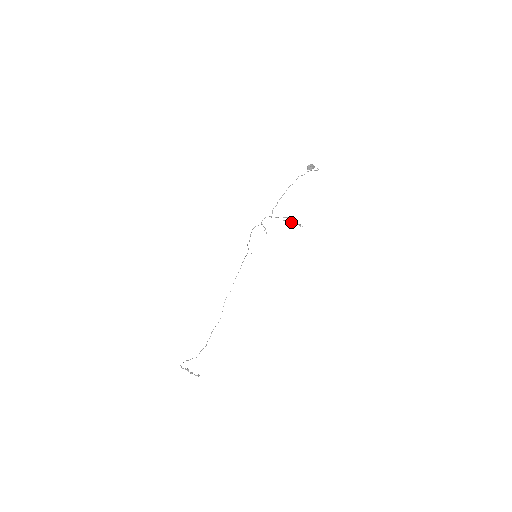
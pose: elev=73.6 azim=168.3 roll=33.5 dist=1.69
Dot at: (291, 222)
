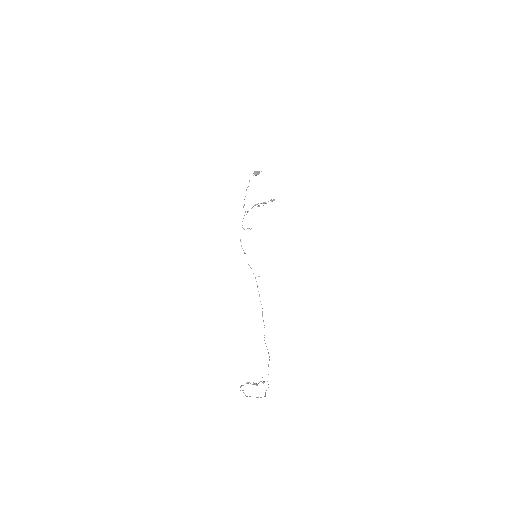
Dot at: (263, 203)
